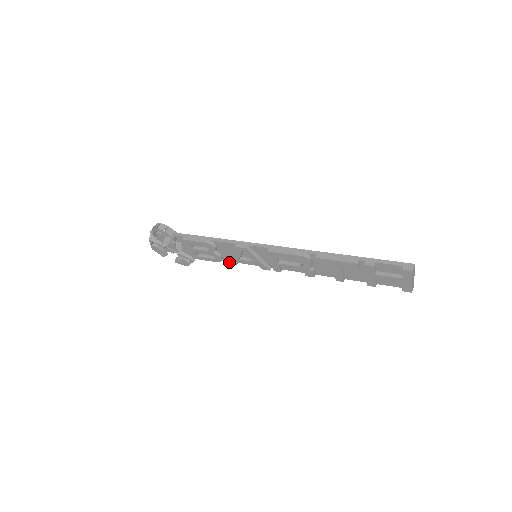
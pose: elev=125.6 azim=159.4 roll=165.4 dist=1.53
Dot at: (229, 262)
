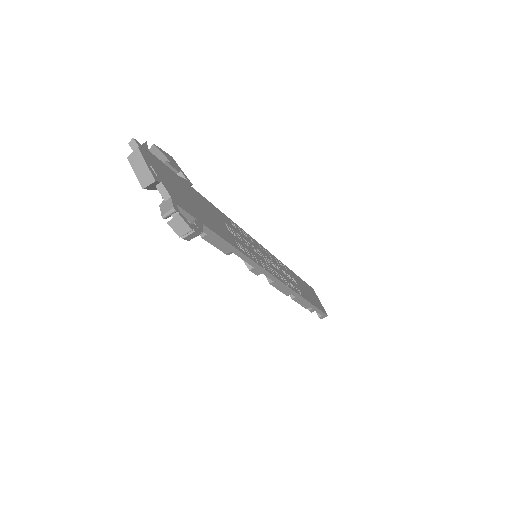
Dot at: occluded
